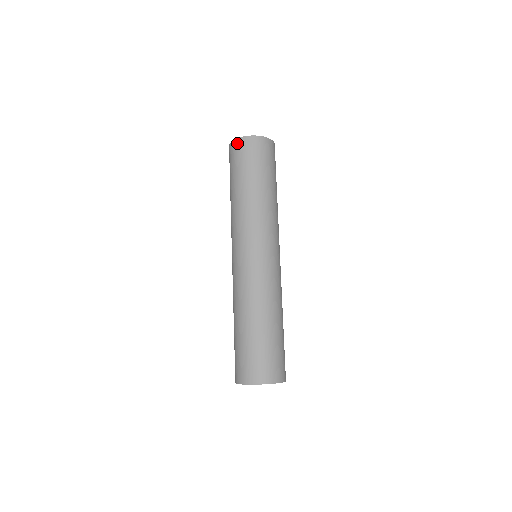
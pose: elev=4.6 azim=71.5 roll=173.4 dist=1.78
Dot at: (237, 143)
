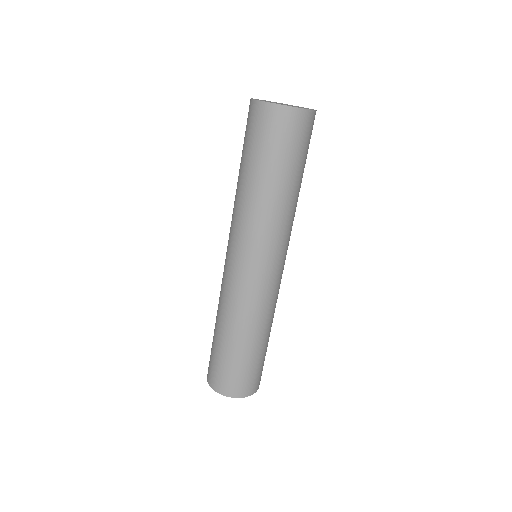
Dot at: (262, 109)
